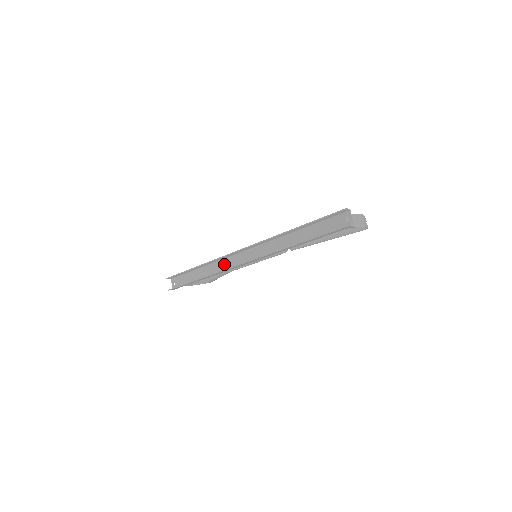
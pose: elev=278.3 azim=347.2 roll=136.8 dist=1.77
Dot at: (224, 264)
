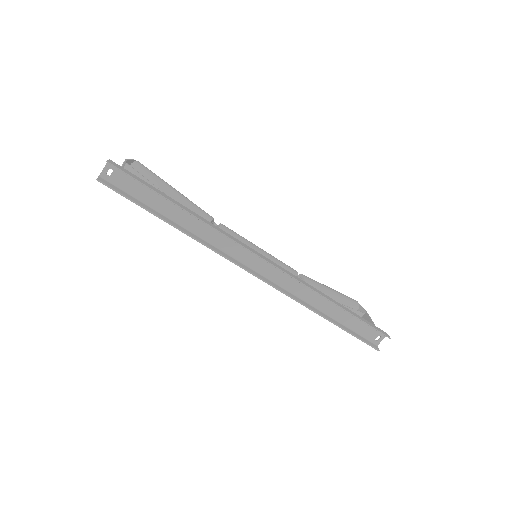
Dot at: (223, 242)
